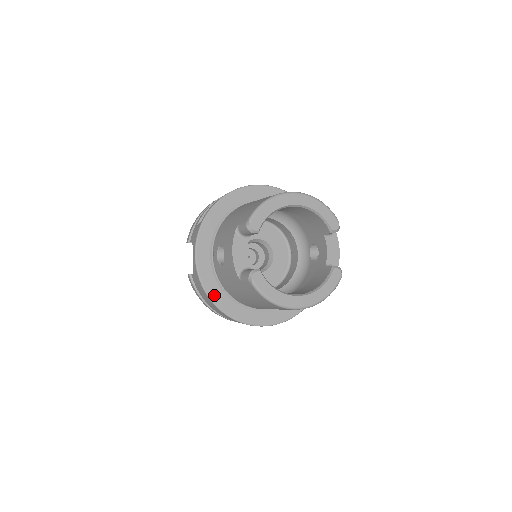
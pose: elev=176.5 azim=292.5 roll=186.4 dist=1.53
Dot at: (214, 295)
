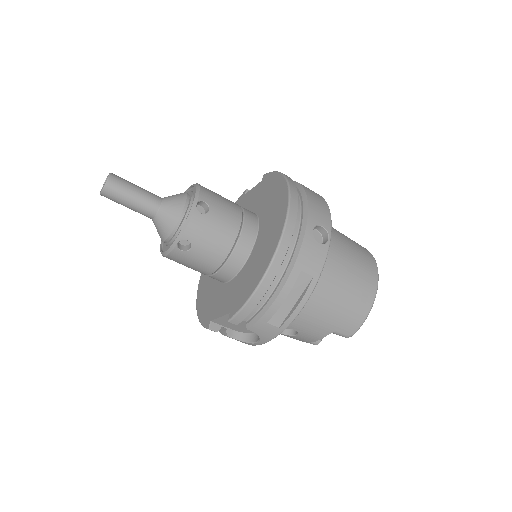
Dot at: occluded
